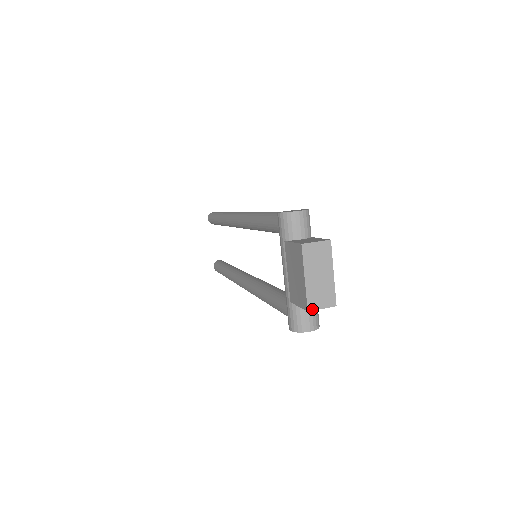
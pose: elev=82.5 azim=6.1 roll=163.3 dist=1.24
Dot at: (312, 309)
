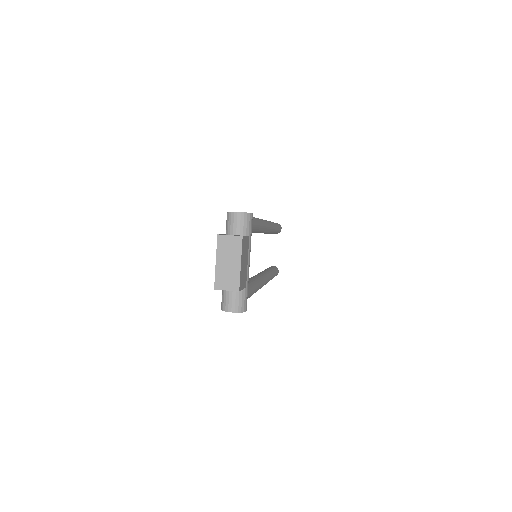
Dot at: (218, 288)
